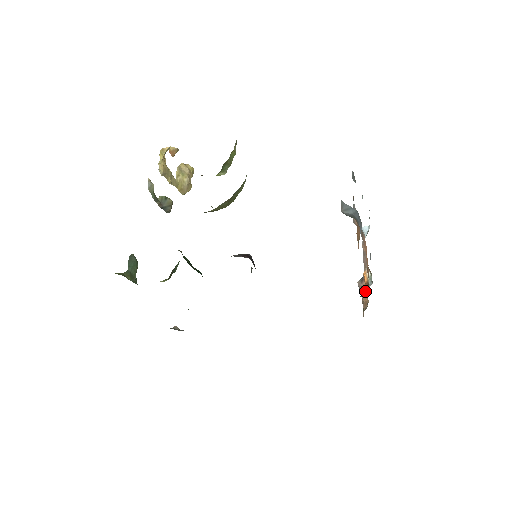
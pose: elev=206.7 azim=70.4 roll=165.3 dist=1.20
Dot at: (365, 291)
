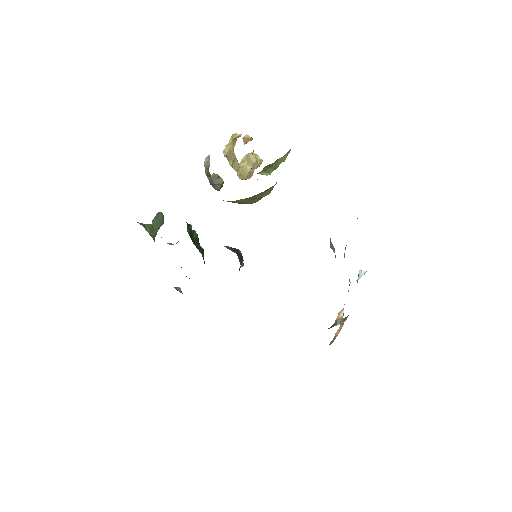
Dot at: (330, 327)
